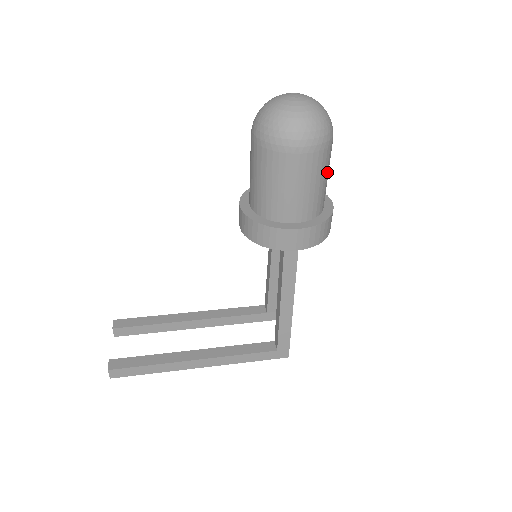
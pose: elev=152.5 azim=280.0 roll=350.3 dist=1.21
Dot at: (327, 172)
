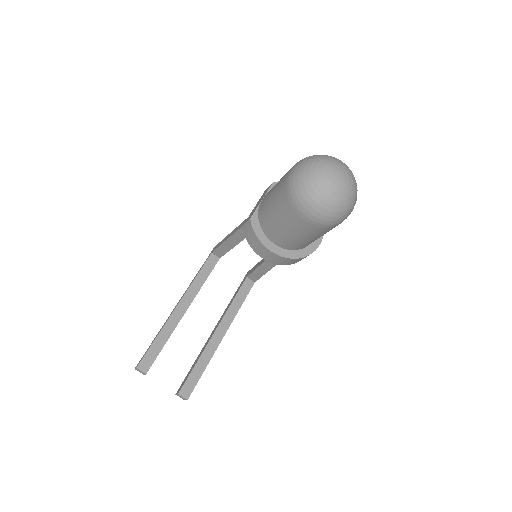
Dot at: occluded
